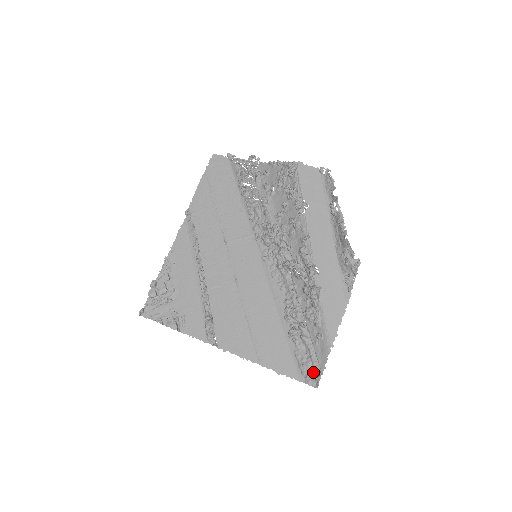
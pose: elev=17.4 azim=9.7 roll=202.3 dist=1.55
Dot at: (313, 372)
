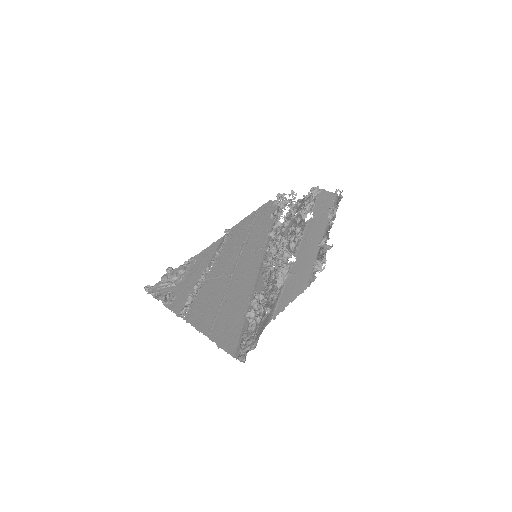
Dot at: (249, 349)
